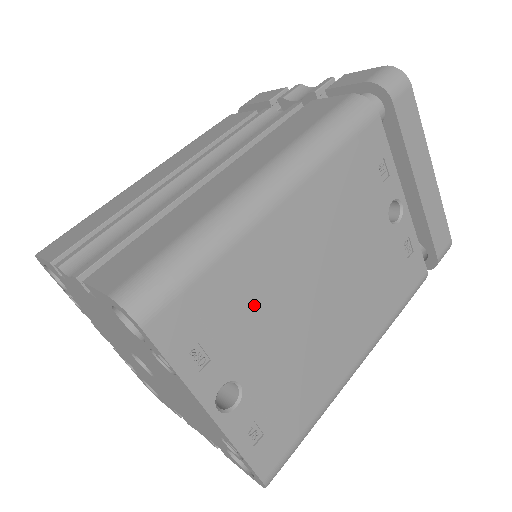
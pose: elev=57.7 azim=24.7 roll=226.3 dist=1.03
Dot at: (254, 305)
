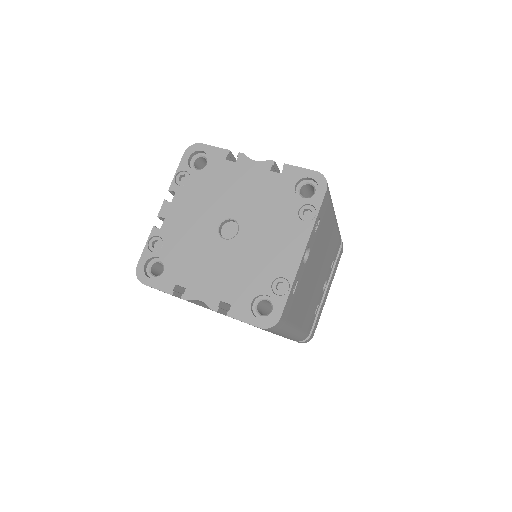
Dot at: (321, 238)
